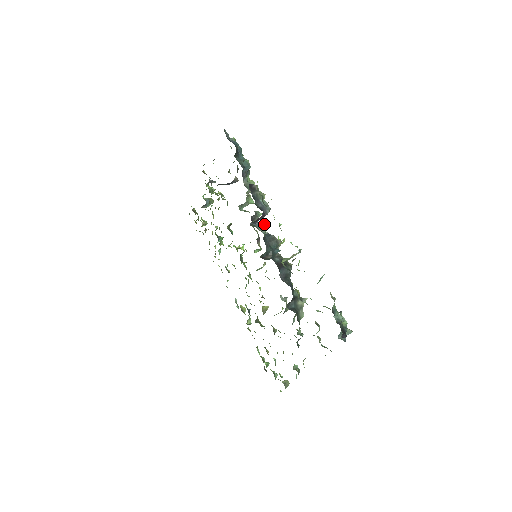
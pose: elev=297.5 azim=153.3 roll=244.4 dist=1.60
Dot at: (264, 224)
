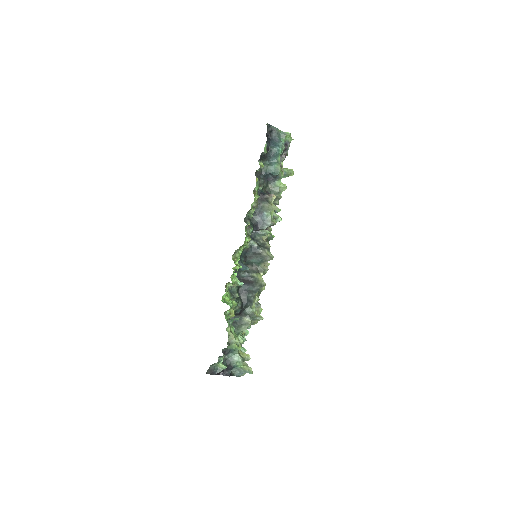
Dot at: (250, 239)
